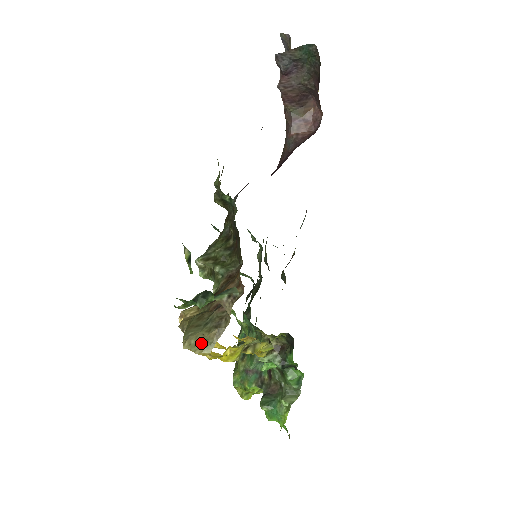
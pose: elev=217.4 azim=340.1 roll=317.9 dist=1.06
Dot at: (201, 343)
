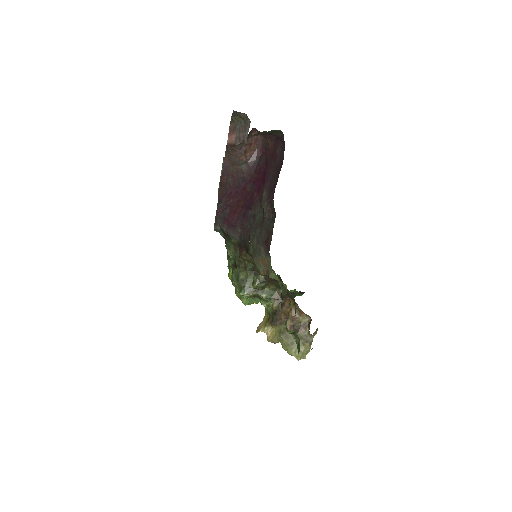
Dot at: (304, 353)
